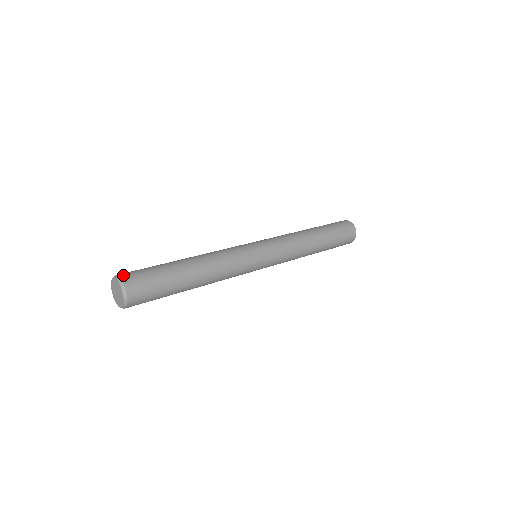
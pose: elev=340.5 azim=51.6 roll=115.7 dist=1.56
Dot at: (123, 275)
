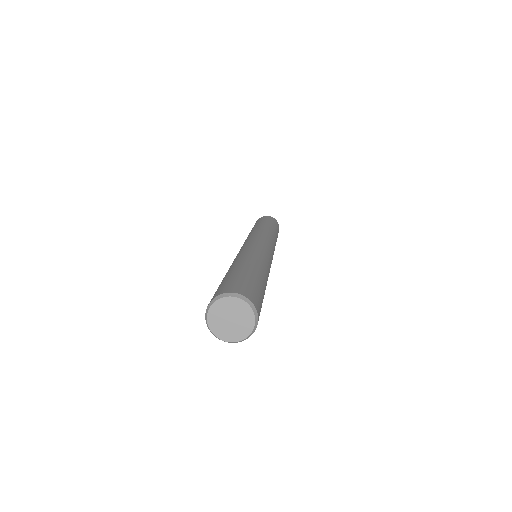
Dot at: (241, 291)
